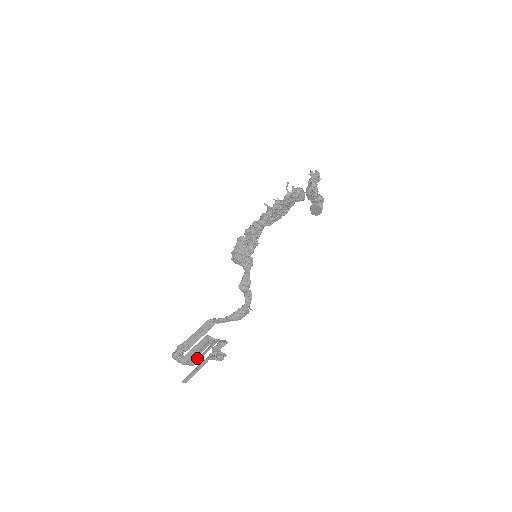
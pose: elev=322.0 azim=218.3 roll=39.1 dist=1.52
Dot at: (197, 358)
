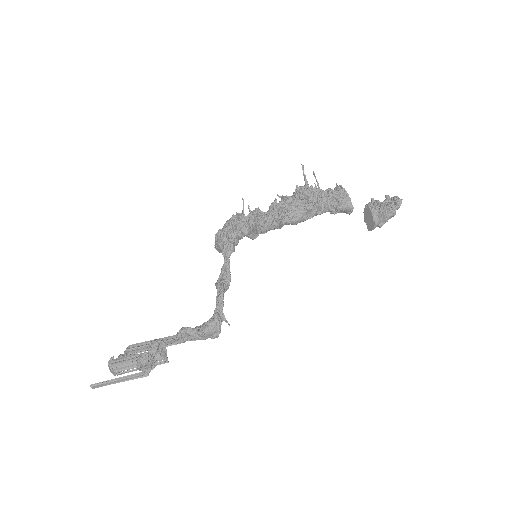
Dot at: (130, 368)
